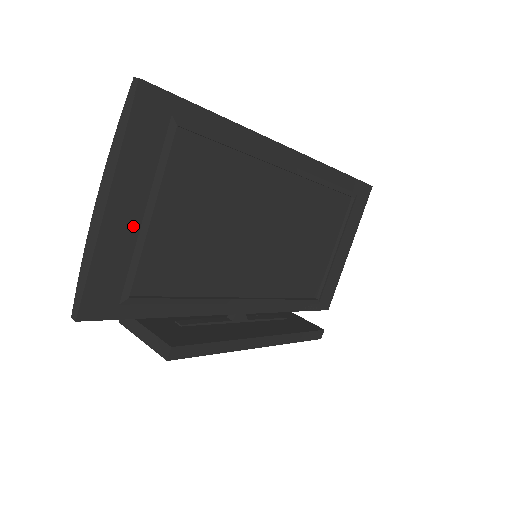
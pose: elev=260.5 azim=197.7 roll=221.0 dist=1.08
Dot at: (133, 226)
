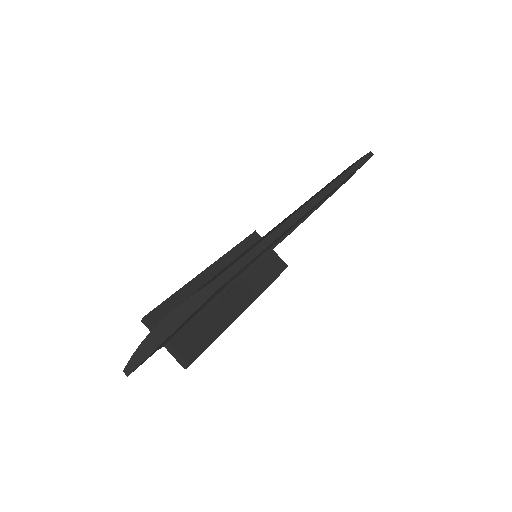
Dot at: (179, 328)
